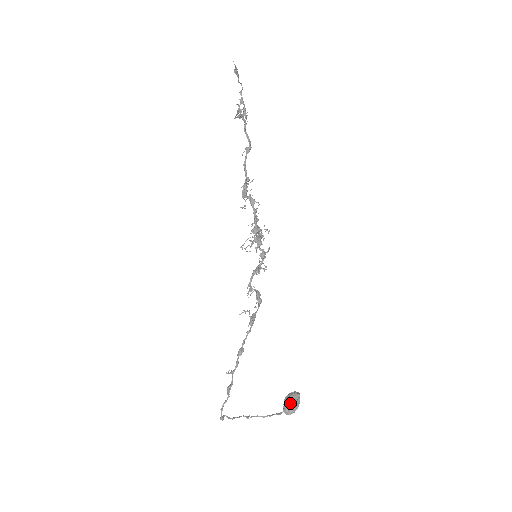
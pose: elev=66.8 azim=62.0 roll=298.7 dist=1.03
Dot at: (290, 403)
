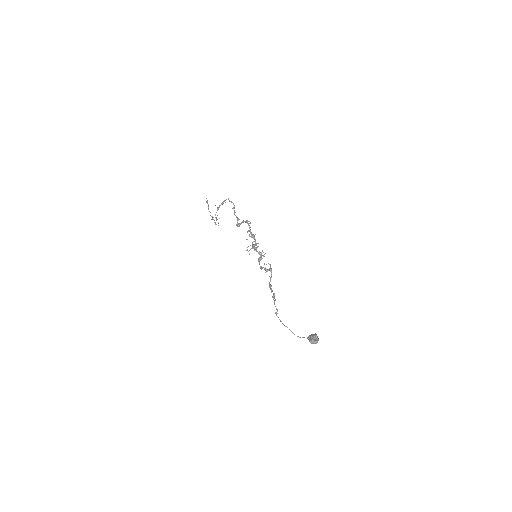
Dot at: (312, 335)
